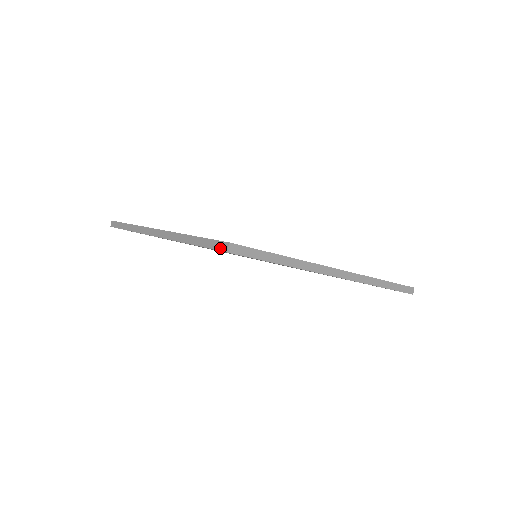
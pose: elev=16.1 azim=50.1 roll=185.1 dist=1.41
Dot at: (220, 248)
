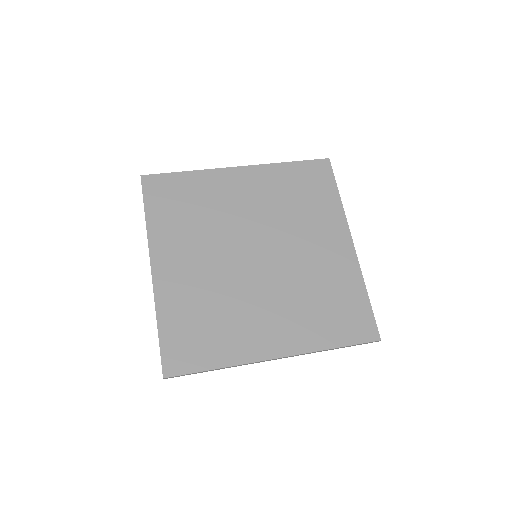
Dot at: (162, 370)
